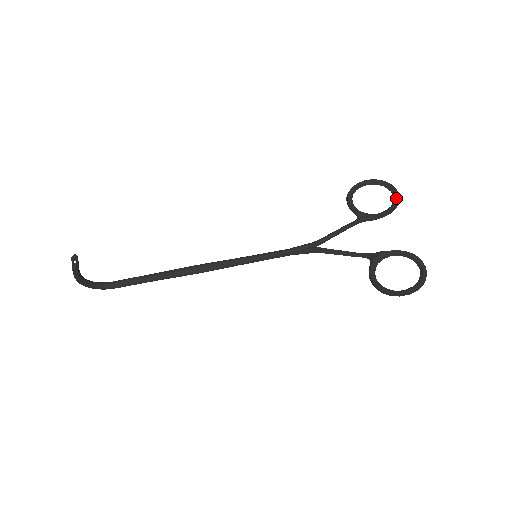
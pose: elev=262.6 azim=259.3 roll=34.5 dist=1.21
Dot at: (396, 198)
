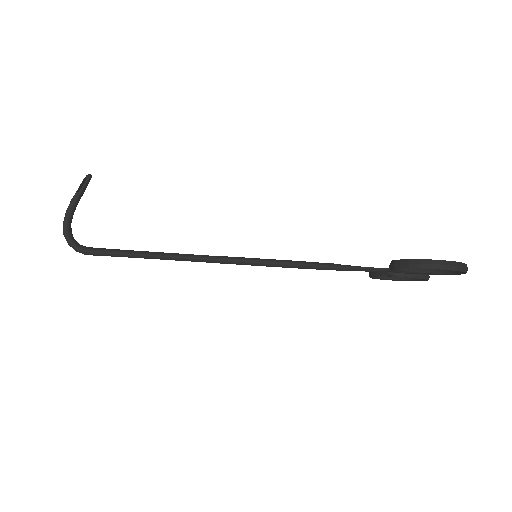
Dot at: occluded
